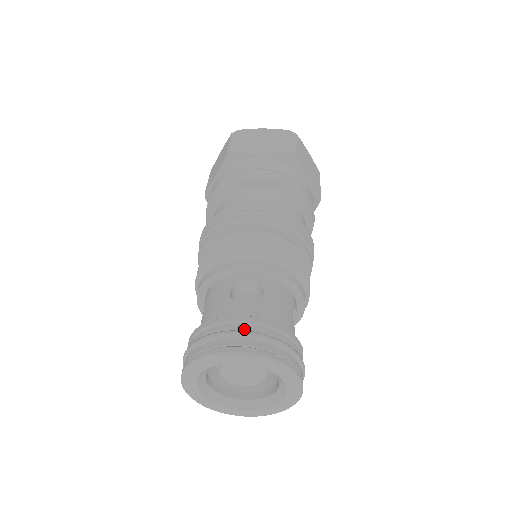
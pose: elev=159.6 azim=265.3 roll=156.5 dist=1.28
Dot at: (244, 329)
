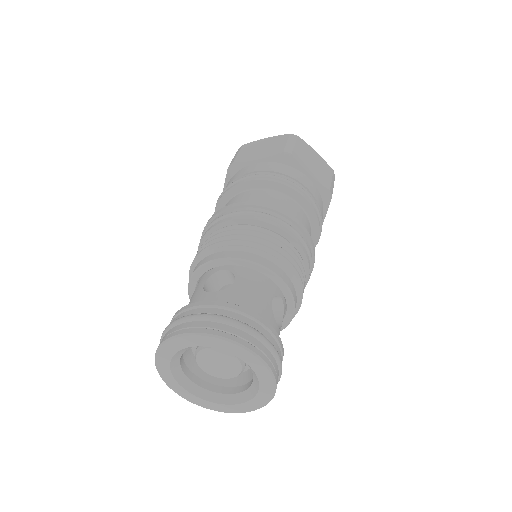
Dot at: (201, 312)
